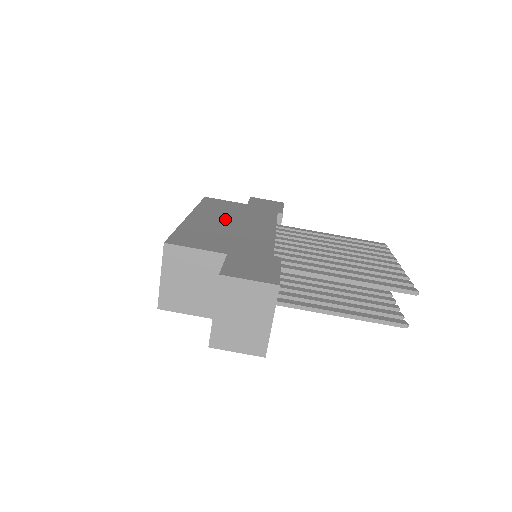
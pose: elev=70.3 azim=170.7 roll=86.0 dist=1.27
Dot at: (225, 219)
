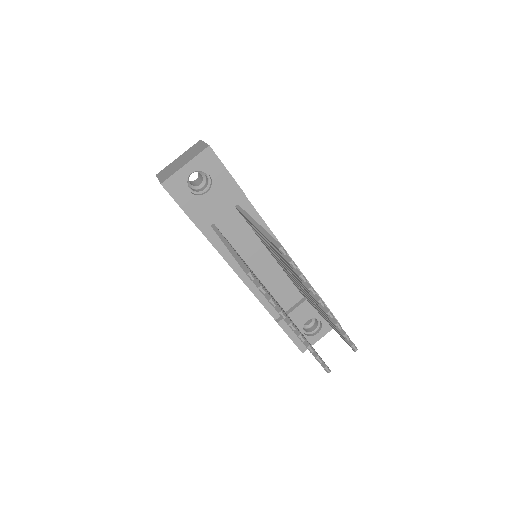
Dot at: occluded
